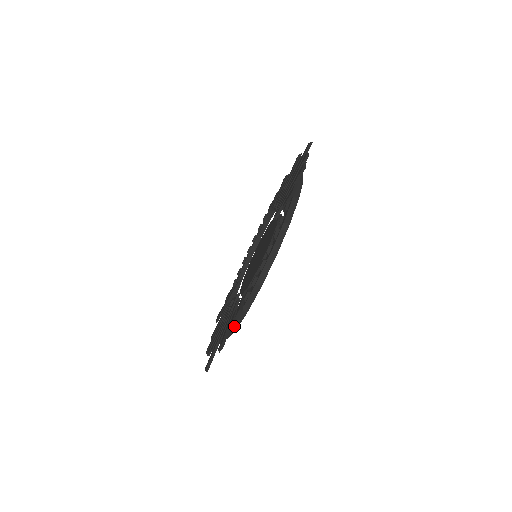
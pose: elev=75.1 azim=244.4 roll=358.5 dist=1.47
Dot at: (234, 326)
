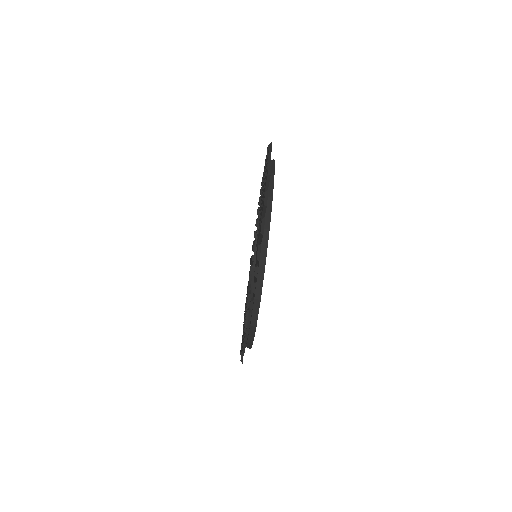
Dot at: occluded
